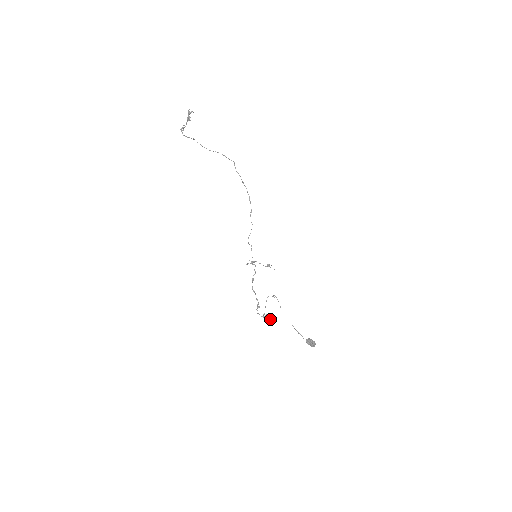
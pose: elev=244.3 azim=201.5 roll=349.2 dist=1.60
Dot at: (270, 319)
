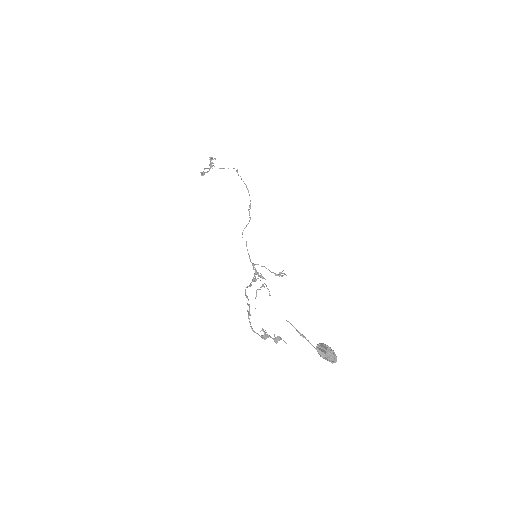
Dot at: (272, 338)
